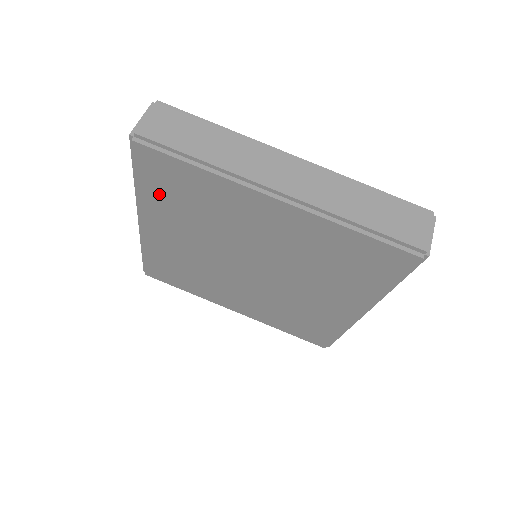
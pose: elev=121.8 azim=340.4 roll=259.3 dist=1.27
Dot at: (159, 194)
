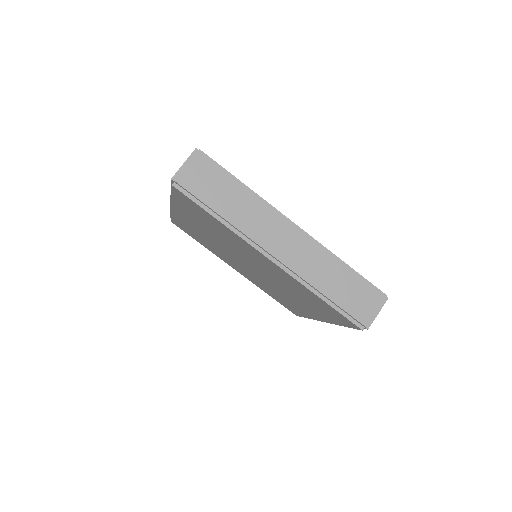
Dot at: (188, 209)
